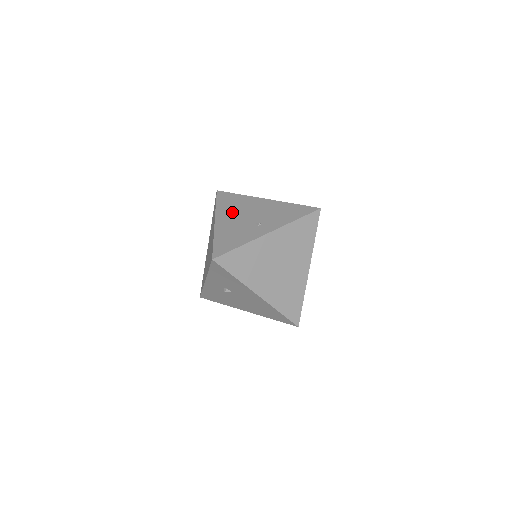
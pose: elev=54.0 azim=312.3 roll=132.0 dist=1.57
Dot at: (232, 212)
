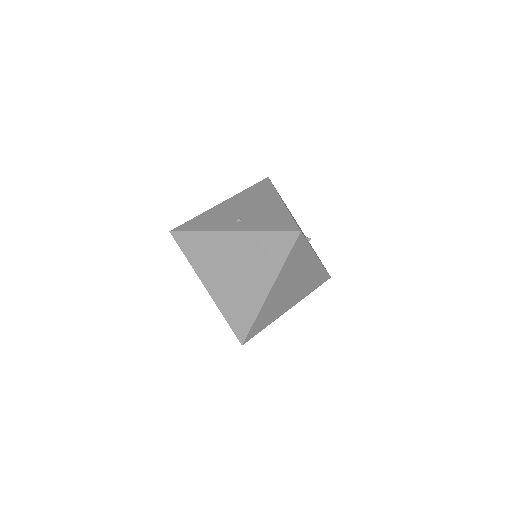
Dot at: (243, 200)
